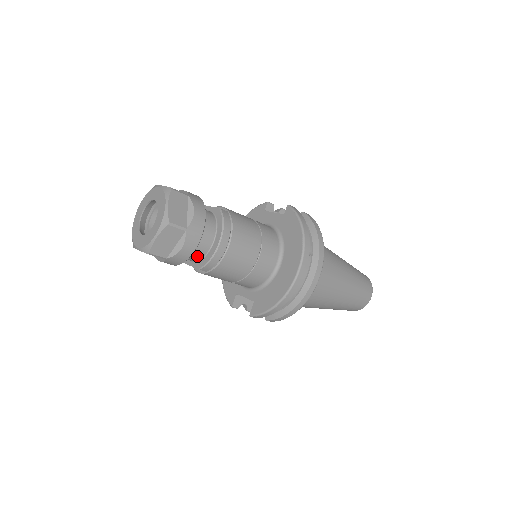
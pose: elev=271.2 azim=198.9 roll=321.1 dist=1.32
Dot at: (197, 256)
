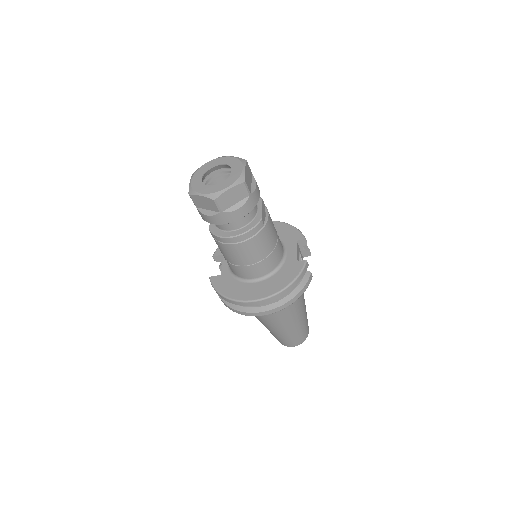
Dot at: occluded
